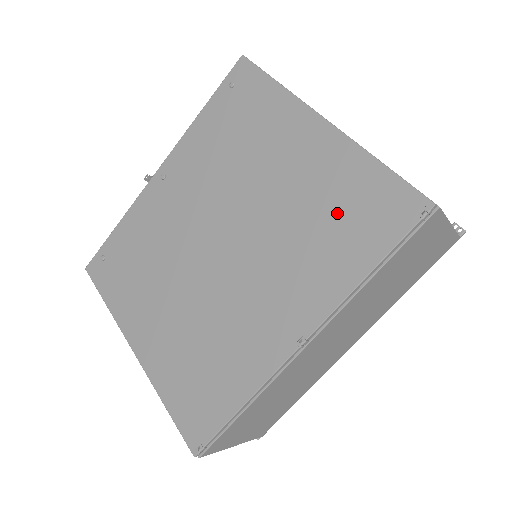
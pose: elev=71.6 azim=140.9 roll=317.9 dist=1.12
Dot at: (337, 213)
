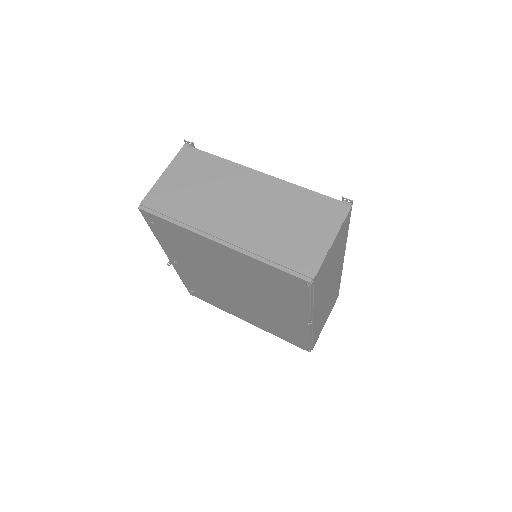
Dot at: (272, 283)
